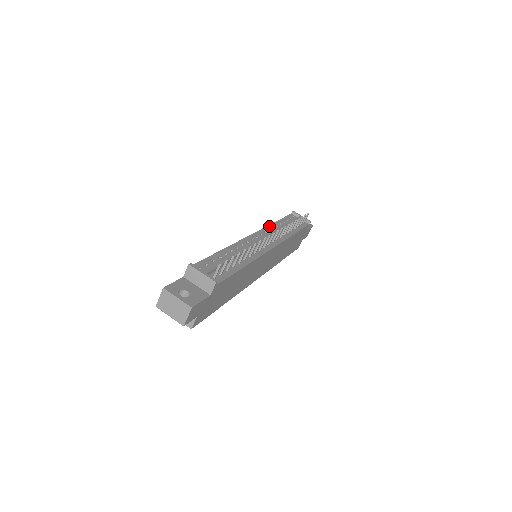
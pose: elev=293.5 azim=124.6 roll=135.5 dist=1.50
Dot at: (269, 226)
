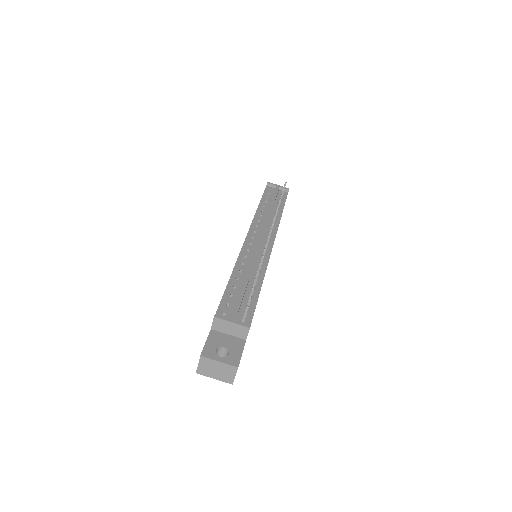
Dot at: (256, 215)
